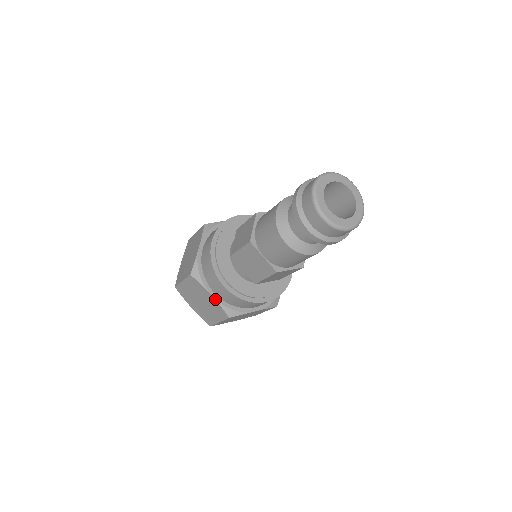
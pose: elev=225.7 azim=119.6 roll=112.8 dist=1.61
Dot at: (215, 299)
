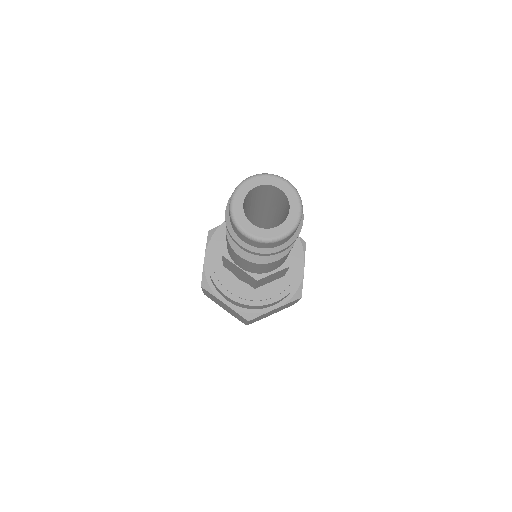
Dot at: (229, 306)
